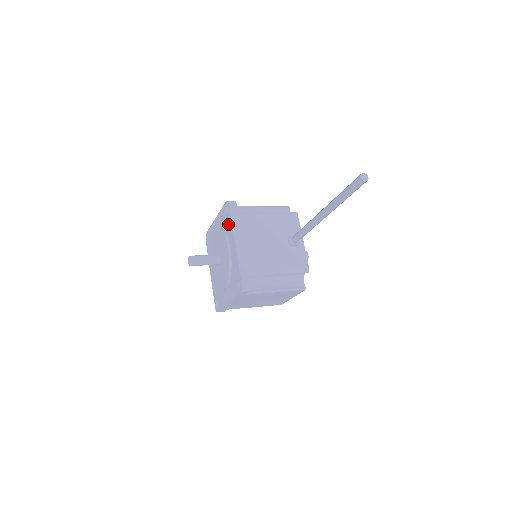
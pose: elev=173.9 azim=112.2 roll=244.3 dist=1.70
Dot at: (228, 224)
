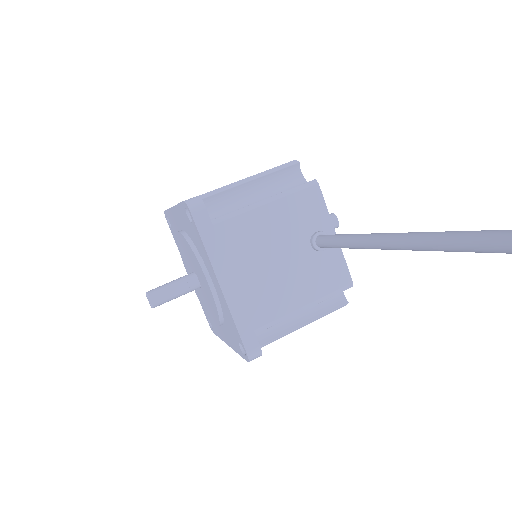
Dot at: (198, 243)
